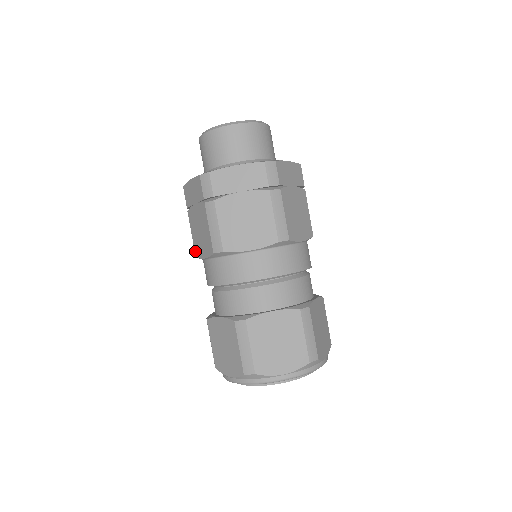
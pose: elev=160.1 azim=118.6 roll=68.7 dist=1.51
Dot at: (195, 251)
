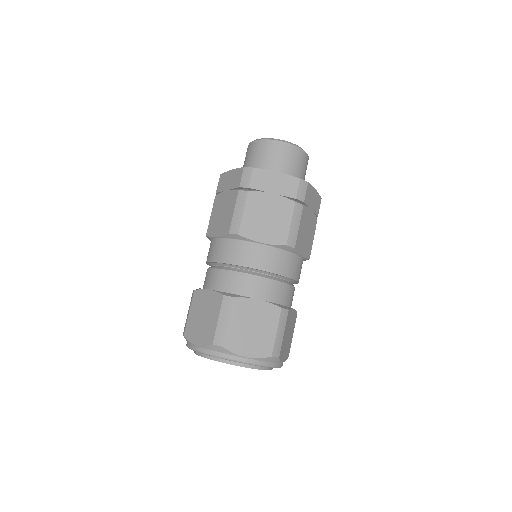
Dot at: (208, 230)
